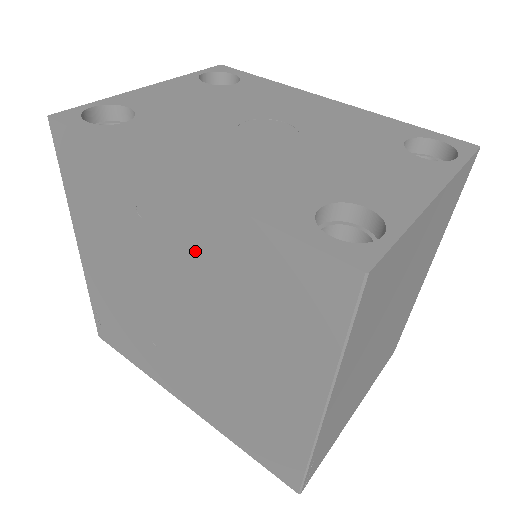
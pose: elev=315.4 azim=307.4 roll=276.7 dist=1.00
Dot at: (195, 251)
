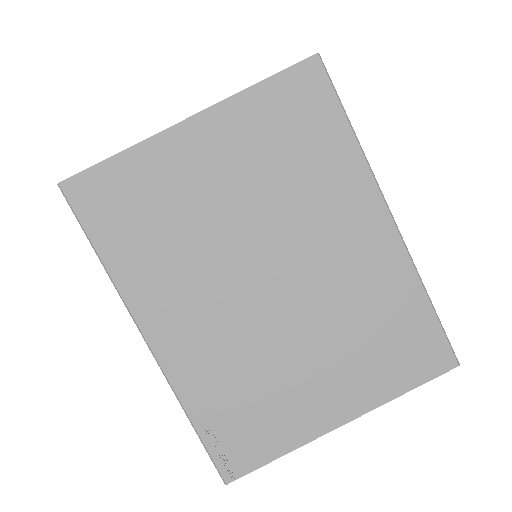
Dot at: occluded
